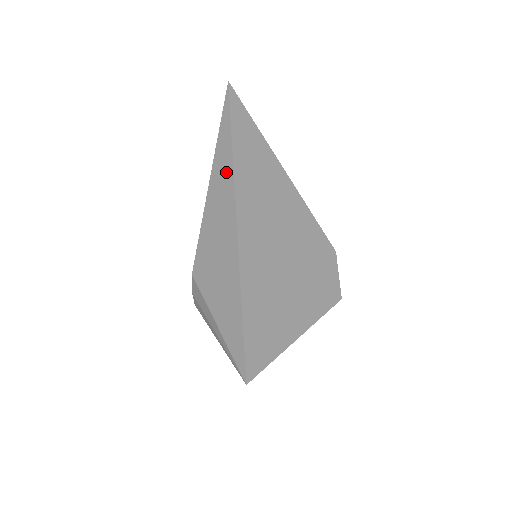
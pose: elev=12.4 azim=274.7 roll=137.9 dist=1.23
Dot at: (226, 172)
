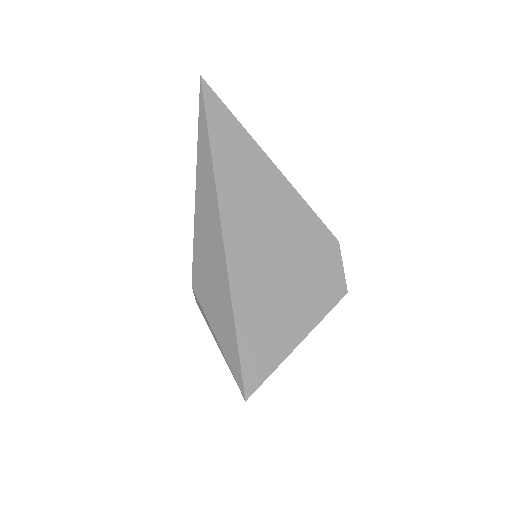
Dot at: (208, 180)
